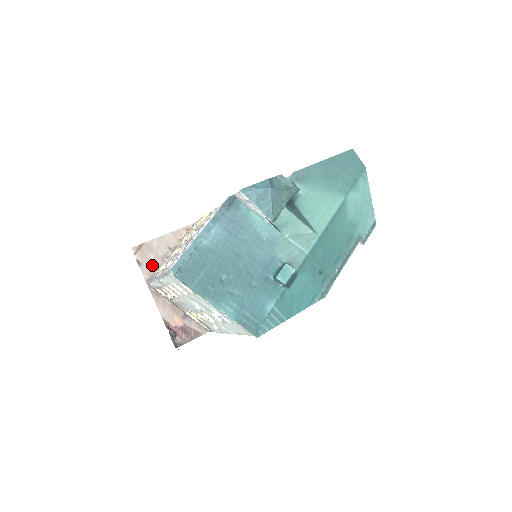
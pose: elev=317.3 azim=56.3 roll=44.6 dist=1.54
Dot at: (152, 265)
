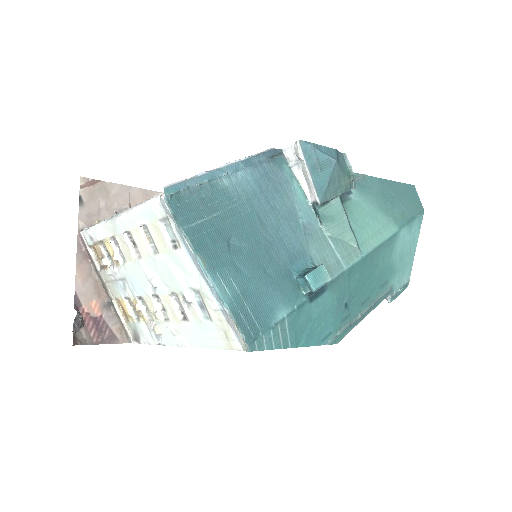
Dot at: (97, 214)
